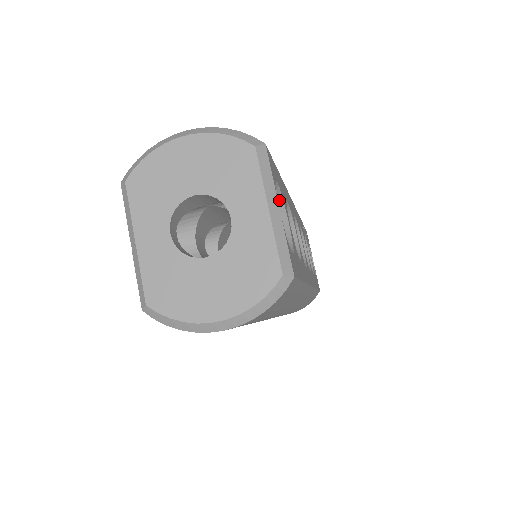
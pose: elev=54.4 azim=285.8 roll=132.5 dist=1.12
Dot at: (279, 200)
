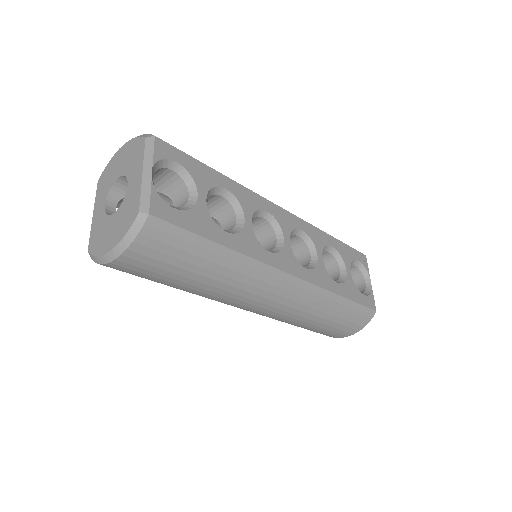
Dot at: (189, 179)
